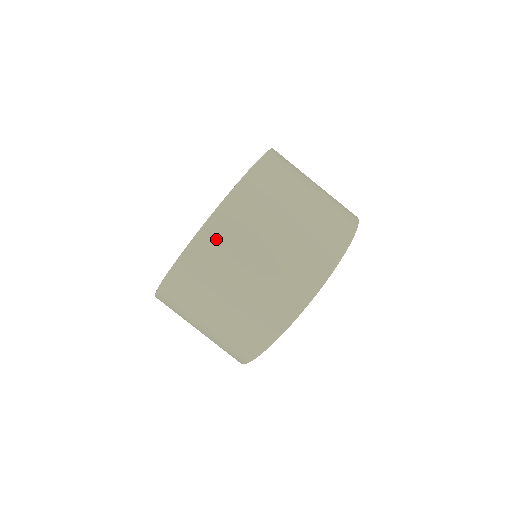
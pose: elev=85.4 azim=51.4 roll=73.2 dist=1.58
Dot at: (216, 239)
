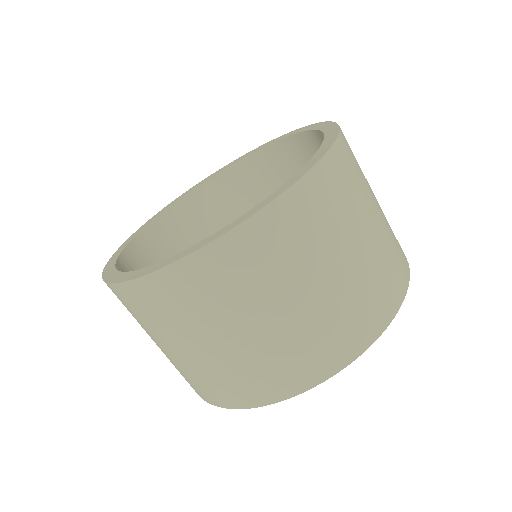
Dot at: (224, 267)
